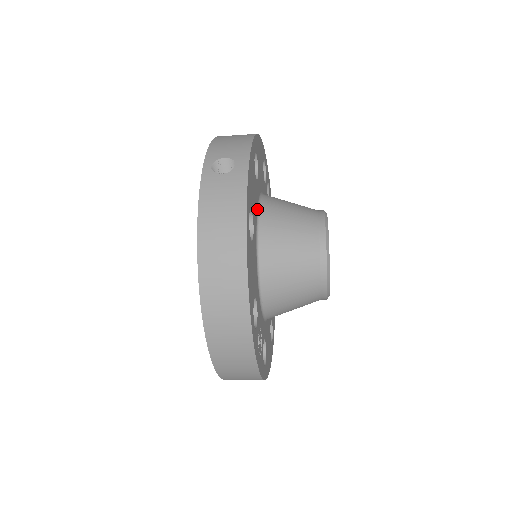
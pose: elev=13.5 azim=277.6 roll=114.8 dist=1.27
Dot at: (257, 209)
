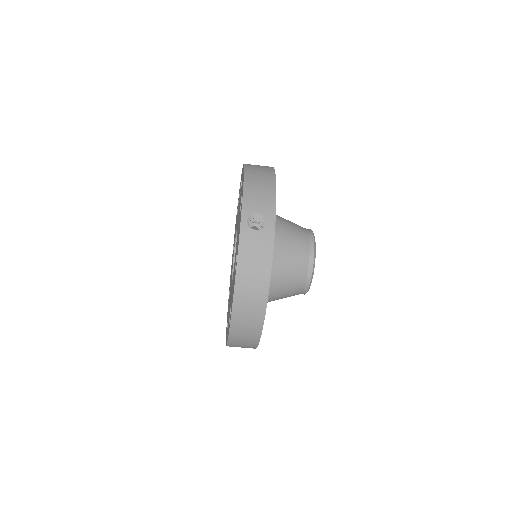
Dot at: occluded
